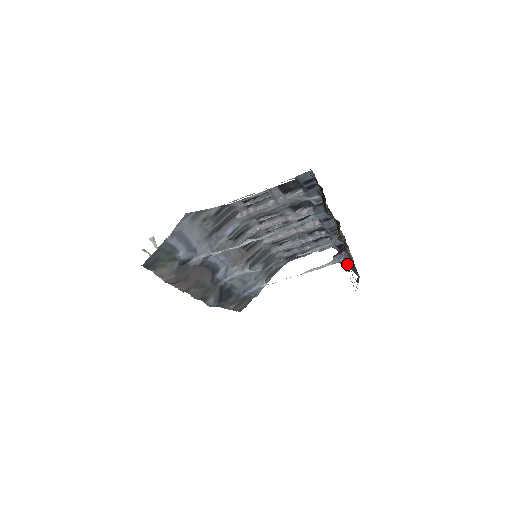
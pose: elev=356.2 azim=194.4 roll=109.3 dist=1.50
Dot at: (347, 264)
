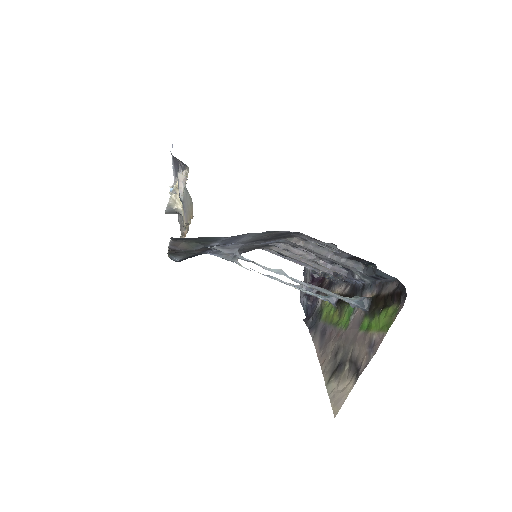
Dot at: (341, 357)
